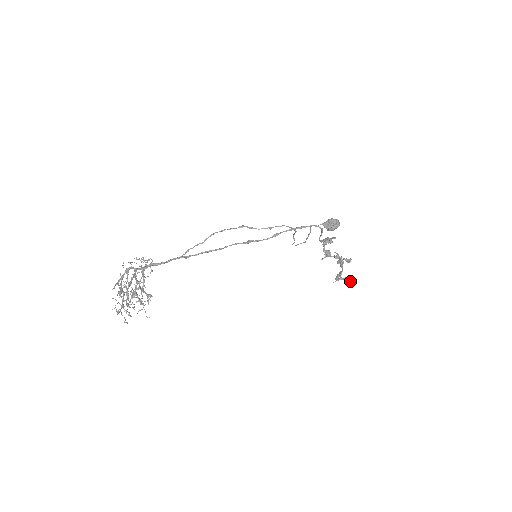
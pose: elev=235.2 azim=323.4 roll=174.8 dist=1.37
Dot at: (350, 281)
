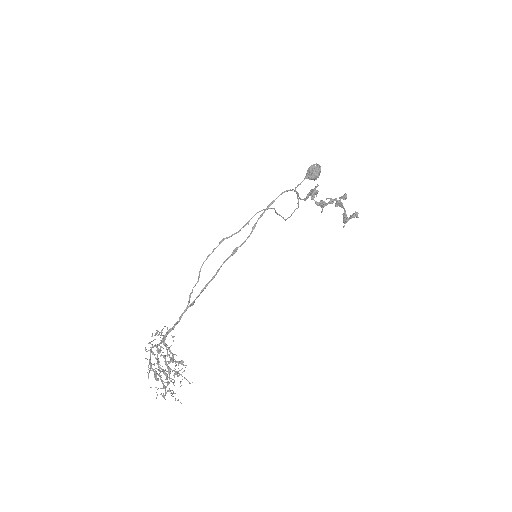
Dot at: (356, 216)
